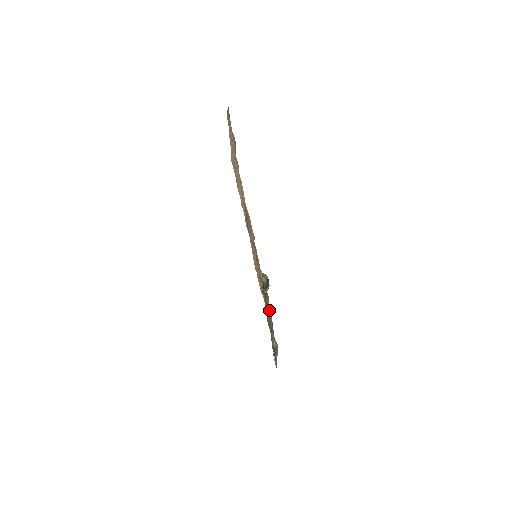
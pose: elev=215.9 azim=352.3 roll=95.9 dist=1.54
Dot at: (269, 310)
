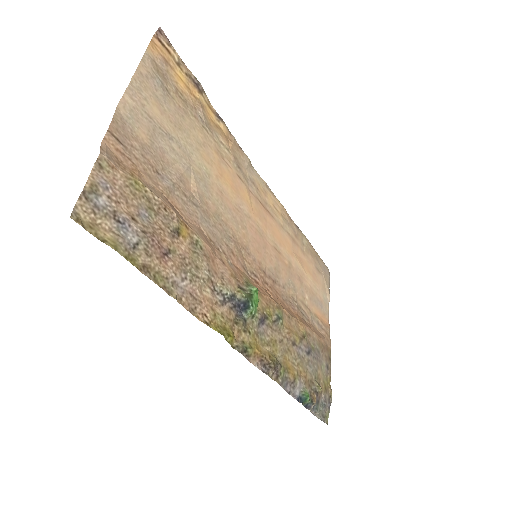
Dot at: (284, 339)
